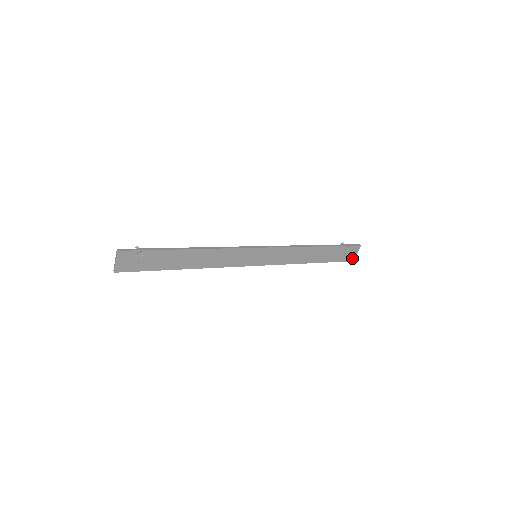
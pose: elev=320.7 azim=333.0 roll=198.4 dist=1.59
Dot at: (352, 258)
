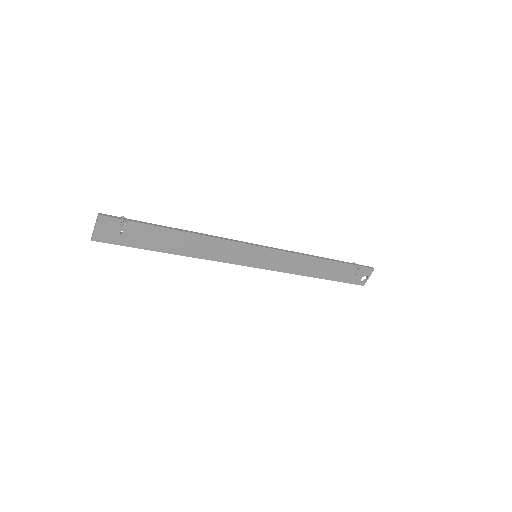
Dot at: (362, 282)
